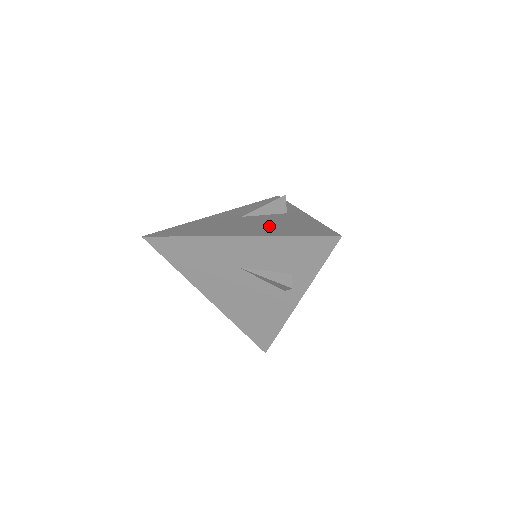
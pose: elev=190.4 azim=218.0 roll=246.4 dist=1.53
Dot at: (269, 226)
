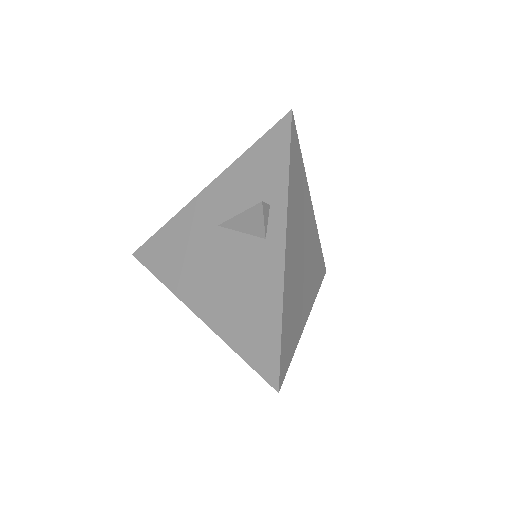
Dot at: (229, 294)
